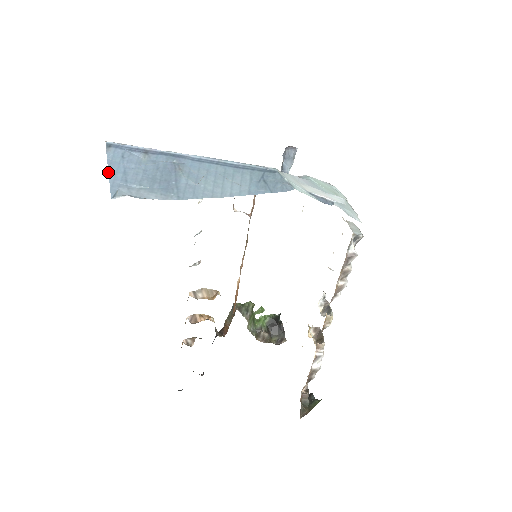
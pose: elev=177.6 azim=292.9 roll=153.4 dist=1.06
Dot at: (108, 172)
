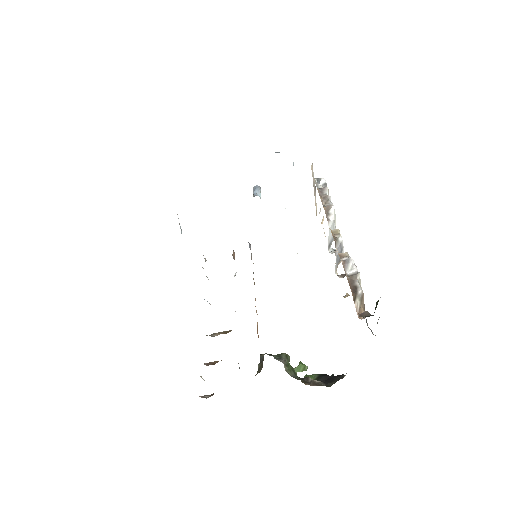
Dot at: occluded
